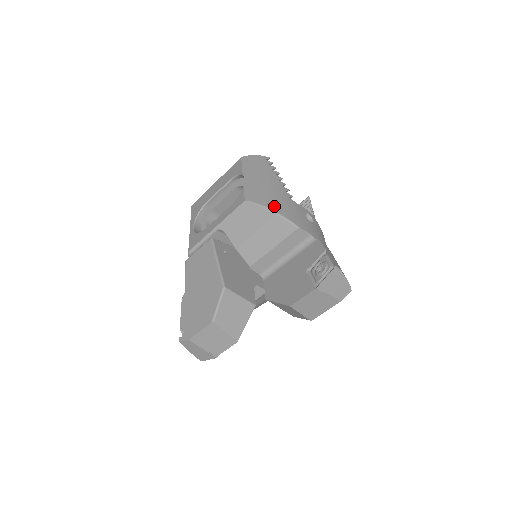
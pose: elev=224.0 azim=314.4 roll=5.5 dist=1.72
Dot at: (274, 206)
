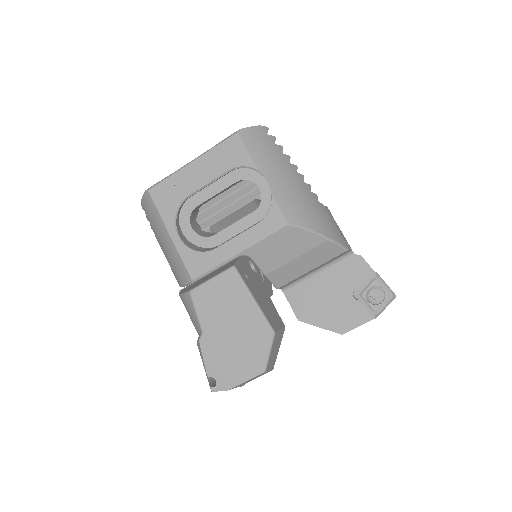
Dot at: (321, 227)
